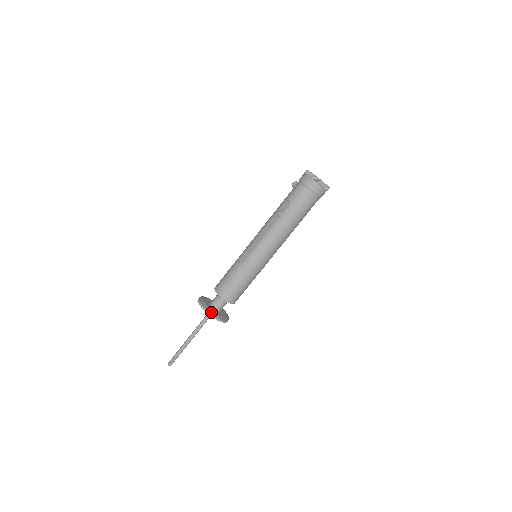
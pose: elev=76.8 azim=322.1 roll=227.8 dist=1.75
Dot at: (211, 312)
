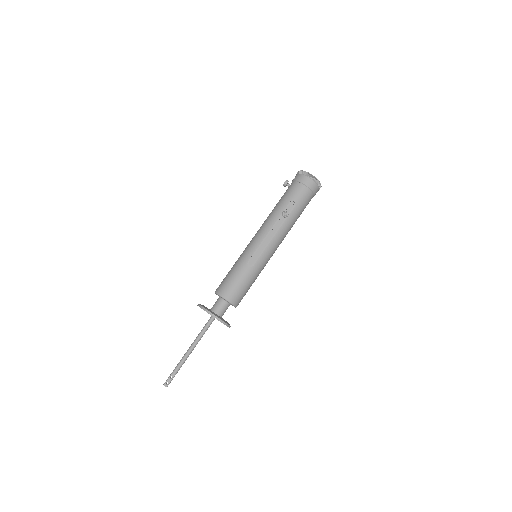
Dot at: (224, 321)
